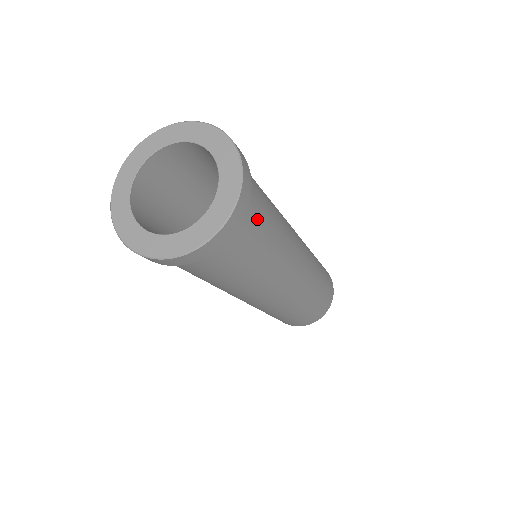
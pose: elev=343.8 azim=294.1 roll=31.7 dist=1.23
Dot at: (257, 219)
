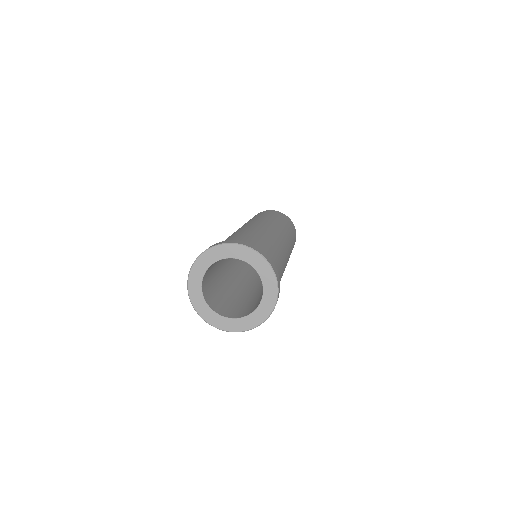
Dot at: occluded
